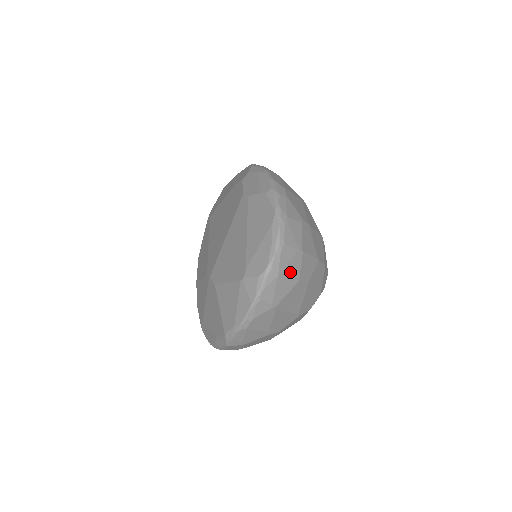
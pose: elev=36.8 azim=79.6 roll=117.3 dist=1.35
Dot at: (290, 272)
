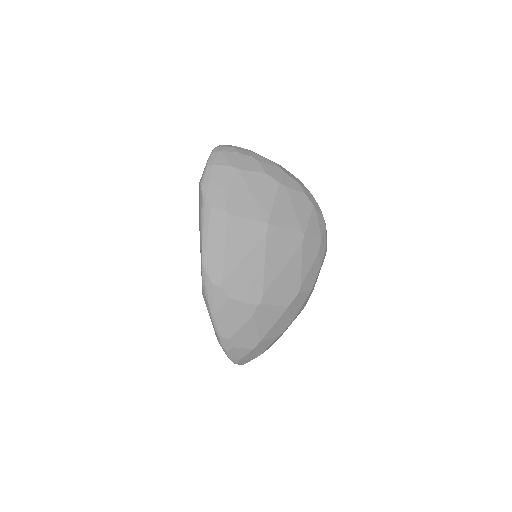
Dot at: occluded
